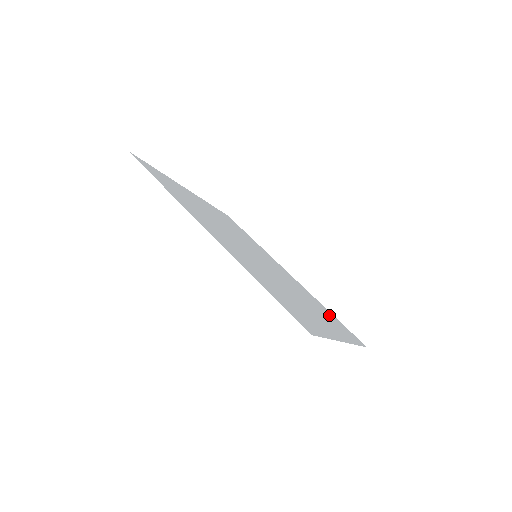
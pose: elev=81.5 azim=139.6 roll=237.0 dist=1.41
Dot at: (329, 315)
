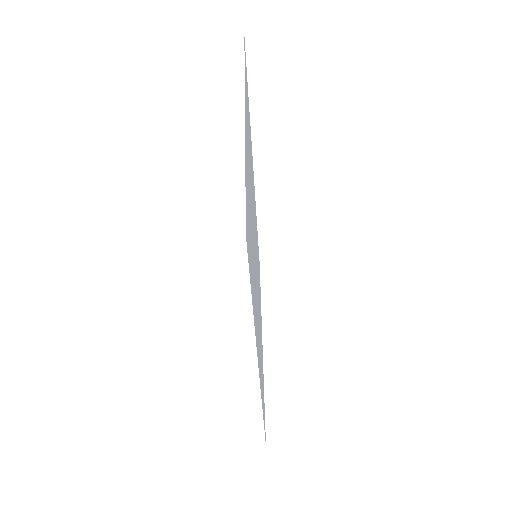
Dot at: (258, 255)
